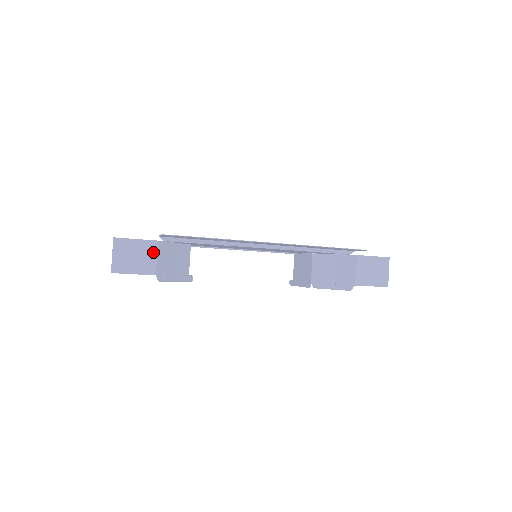
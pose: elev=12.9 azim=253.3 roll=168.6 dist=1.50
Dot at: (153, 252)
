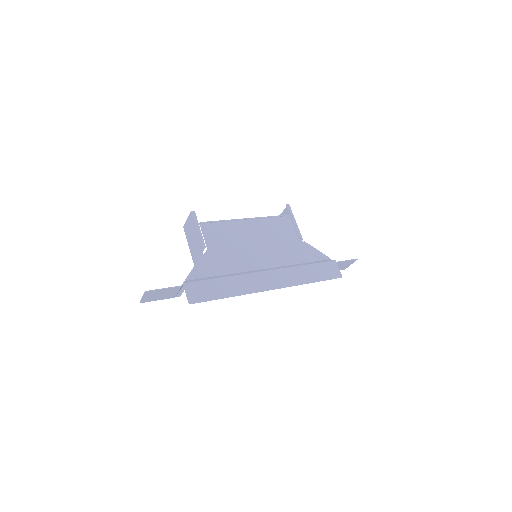
Dot at: (176, 291)
